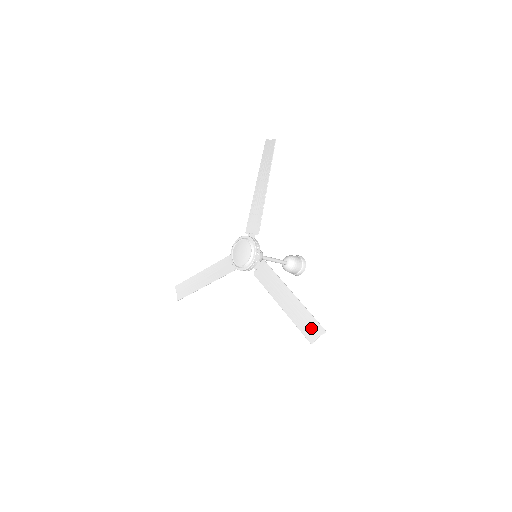
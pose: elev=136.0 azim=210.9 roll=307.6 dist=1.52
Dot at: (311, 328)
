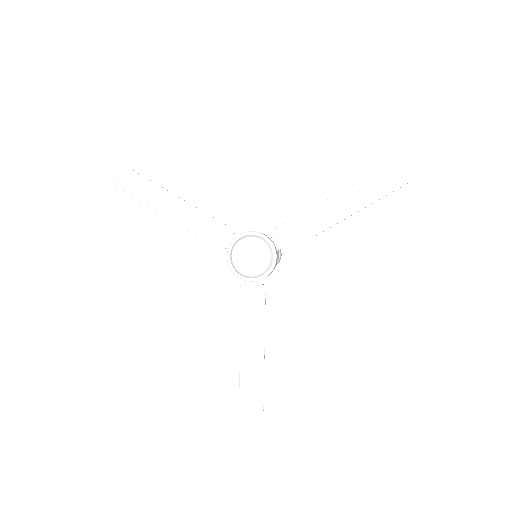
Dot at: (252, 406)
